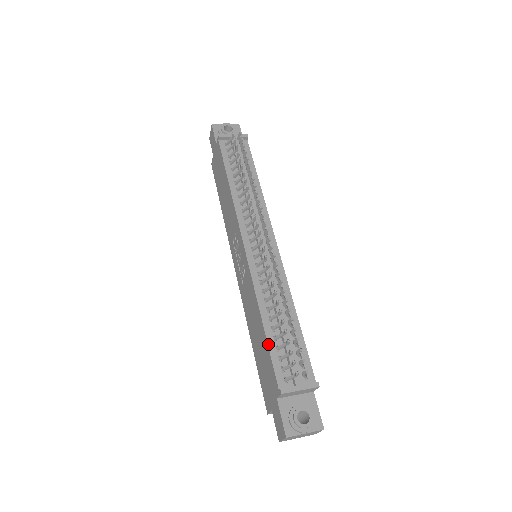
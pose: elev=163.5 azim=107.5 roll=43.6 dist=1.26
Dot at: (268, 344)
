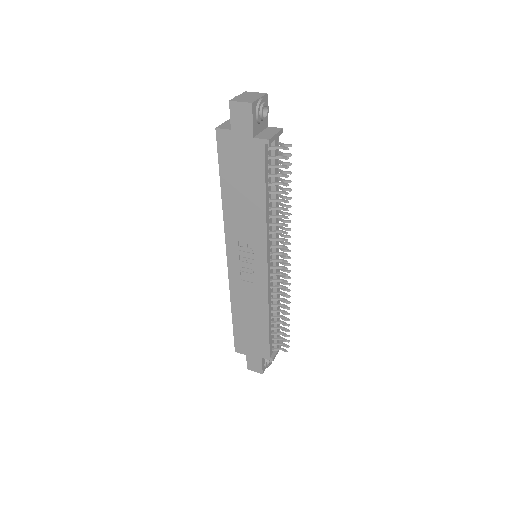
Dot at: (269, 335)
